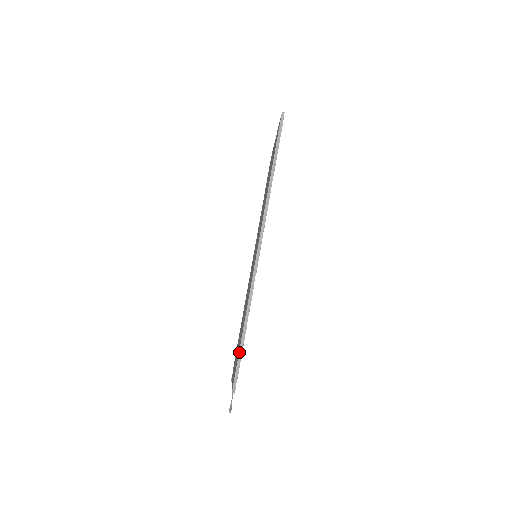
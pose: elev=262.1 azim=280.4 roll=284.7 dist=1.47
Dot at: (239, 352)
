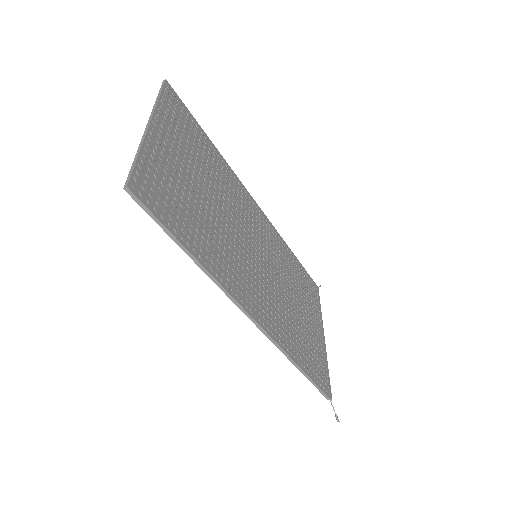
Dot at: occluded
